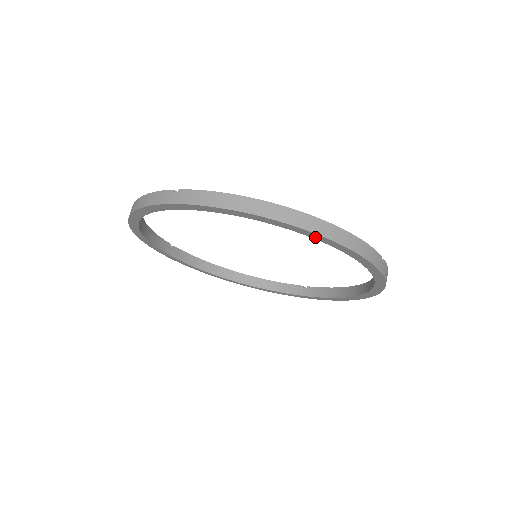
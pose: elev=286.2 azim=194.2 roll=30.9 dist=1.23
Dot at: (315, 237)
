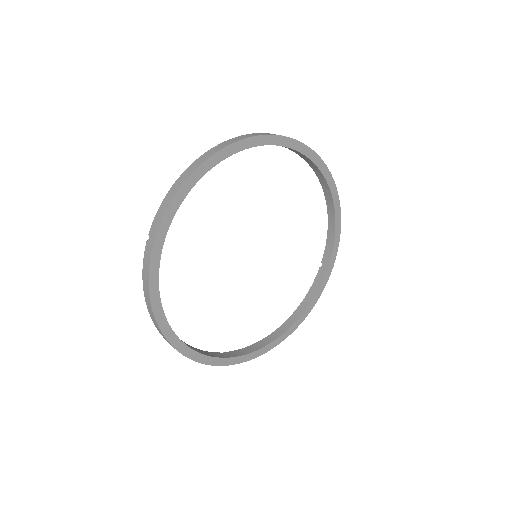
Dot at: (337, 211)
